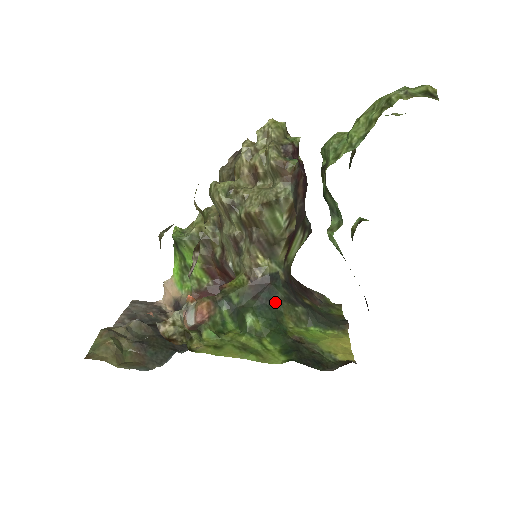
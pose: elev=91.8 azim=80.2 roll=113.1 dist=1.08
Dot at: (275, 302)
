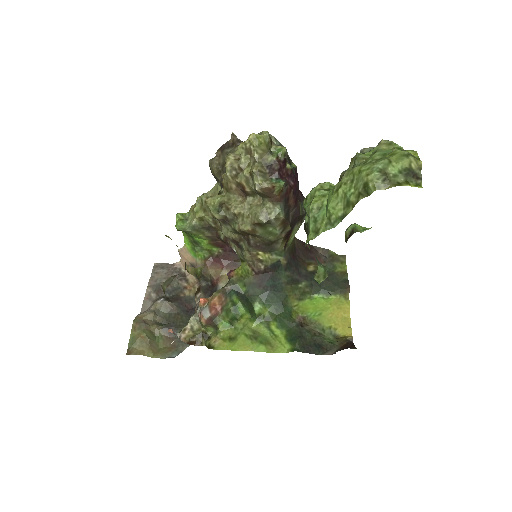
Dot at: (279, 287)
